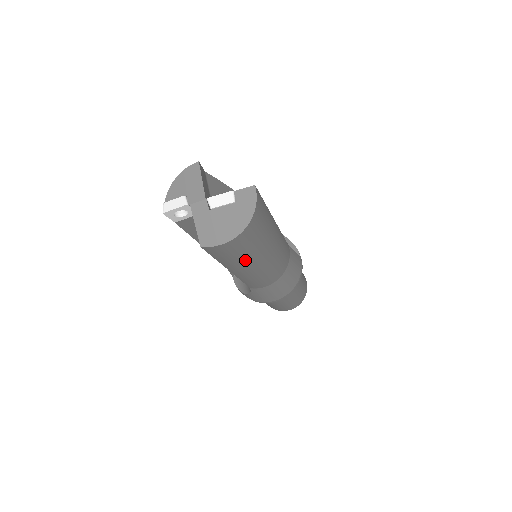
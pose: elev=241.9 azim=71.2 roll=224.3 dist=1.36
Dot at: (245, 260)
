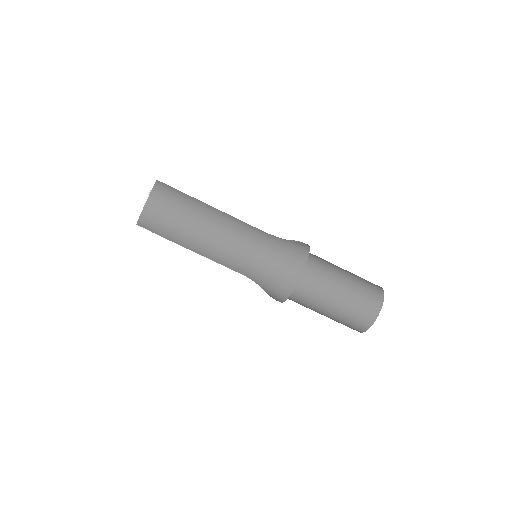
Dot at: (180, 231)
